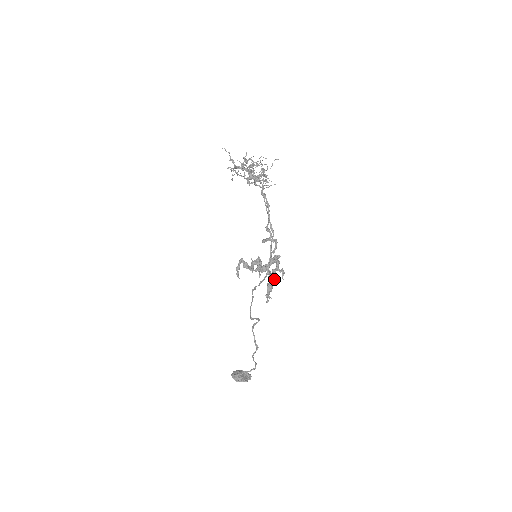
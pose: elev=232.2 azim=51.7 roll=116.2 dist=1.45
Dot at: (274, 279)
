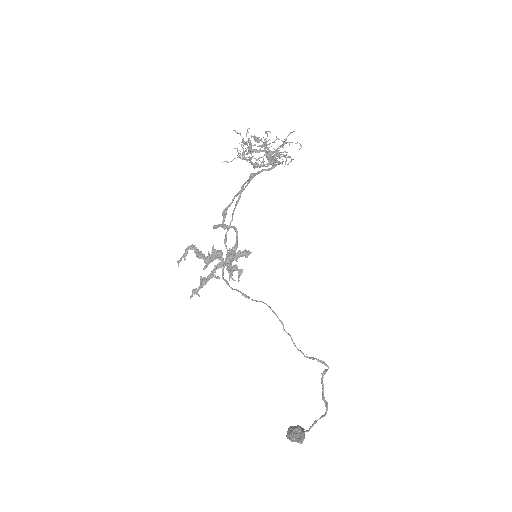
Dot at: occluded
